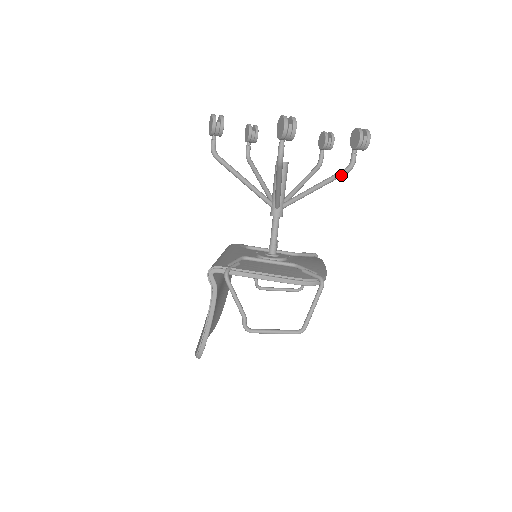
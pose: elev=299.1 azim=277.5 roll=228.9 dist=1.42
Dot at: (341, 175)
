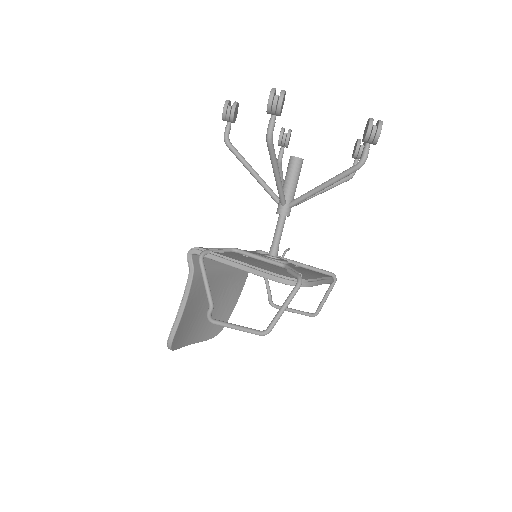
Dot at: (350, 172)
